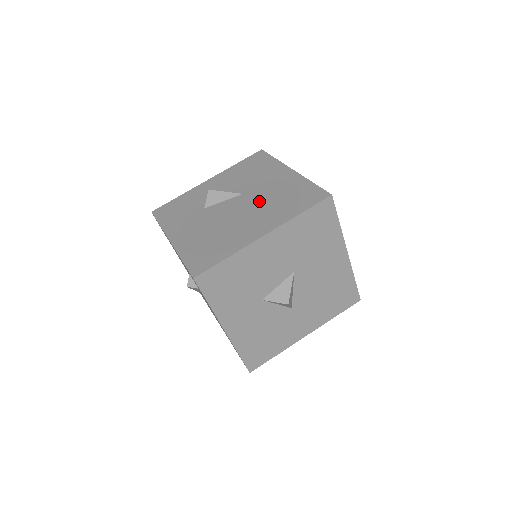
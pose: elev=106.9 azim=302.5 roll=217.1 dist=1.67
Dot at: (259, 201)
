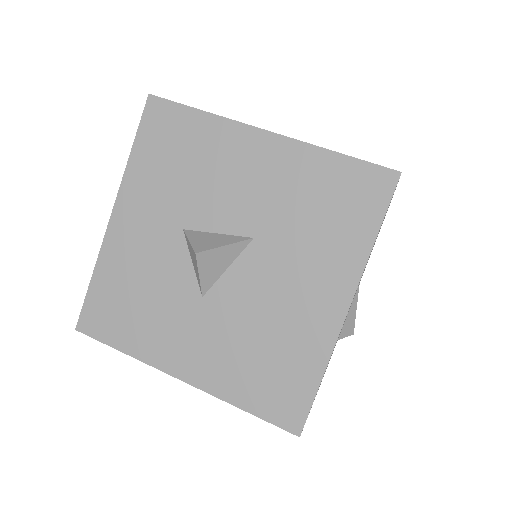
Dot at: occluded
